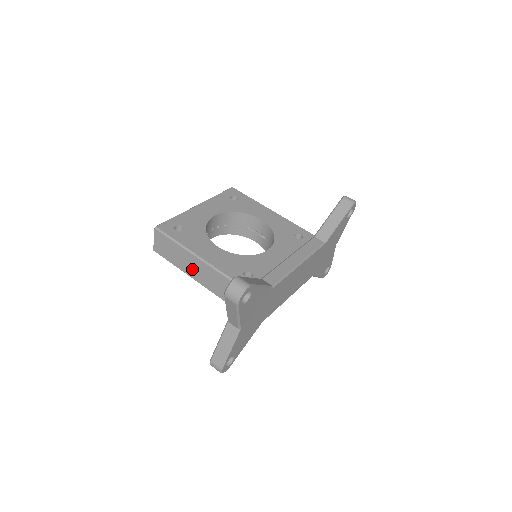
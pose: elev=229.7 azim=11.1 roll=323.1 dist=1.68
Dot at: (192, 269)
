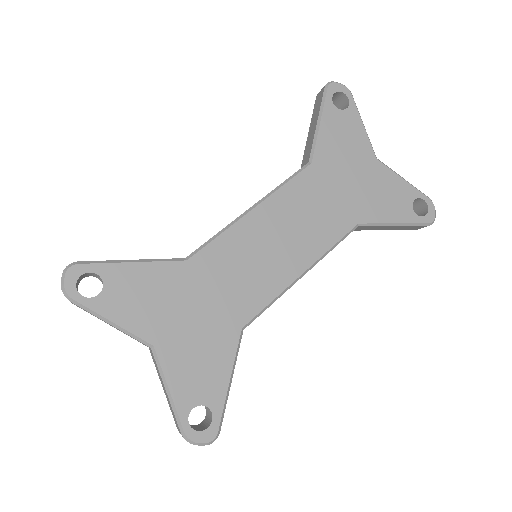
Dot at: occluded
